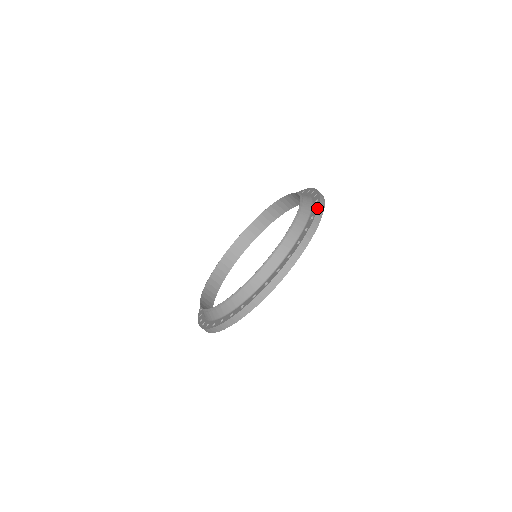
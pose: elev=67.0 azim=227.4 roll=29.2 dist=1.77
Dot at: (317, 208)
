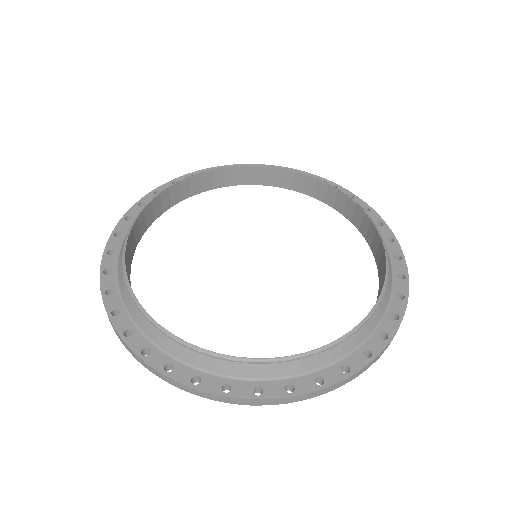
Dot at: (407, 303)
